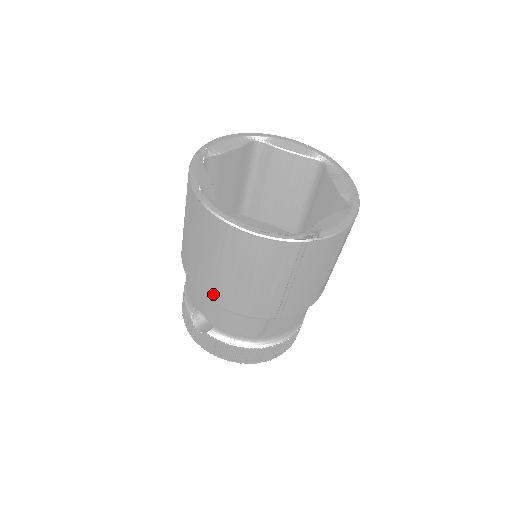
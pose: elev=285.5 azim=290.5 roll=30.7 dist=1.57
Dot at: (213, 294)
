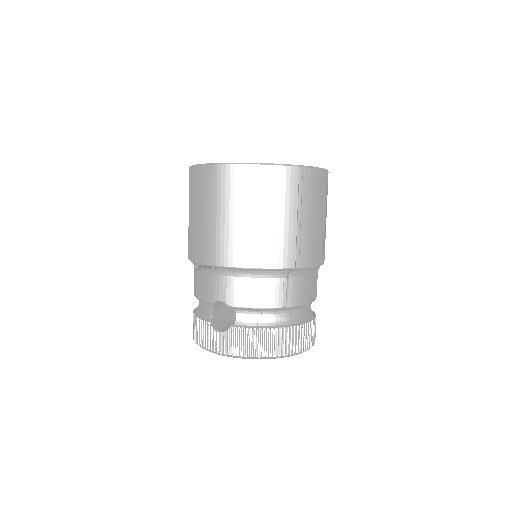
Dot at: (234, 255)
